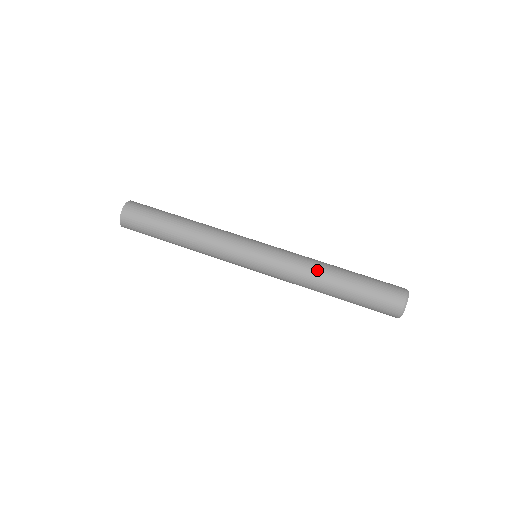
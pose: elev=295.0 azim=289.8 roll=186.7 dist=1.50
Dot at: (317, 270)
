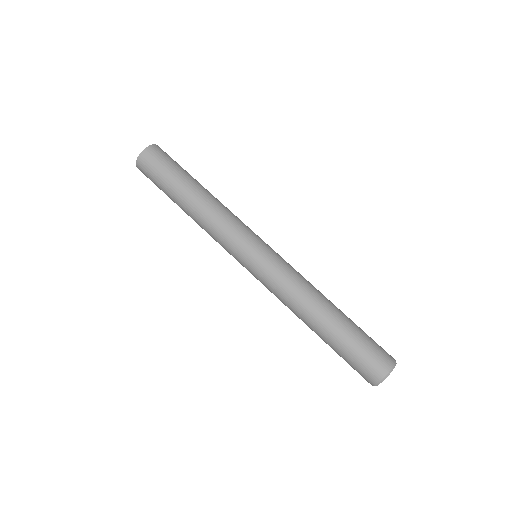
Dot at: (301, 309)
